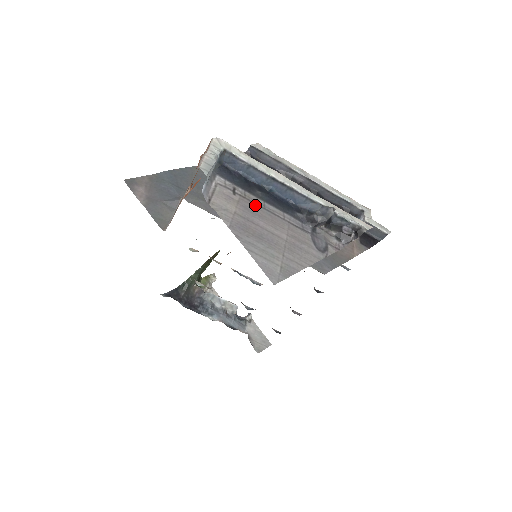
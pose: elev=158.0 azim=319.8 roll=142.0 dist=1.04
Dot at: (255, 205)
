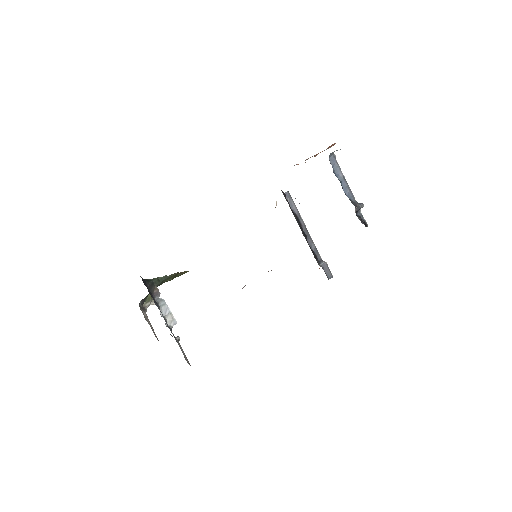
Dot at: occluded
